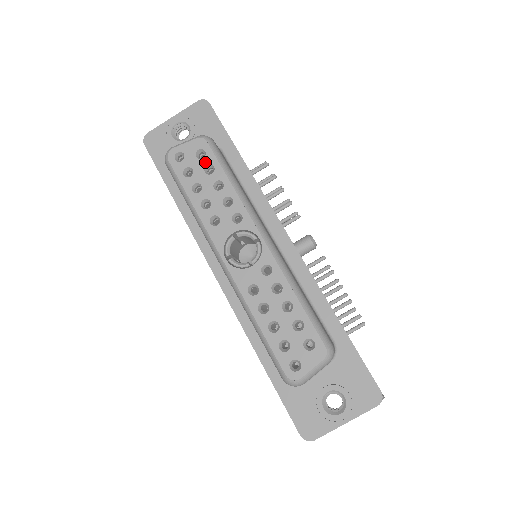
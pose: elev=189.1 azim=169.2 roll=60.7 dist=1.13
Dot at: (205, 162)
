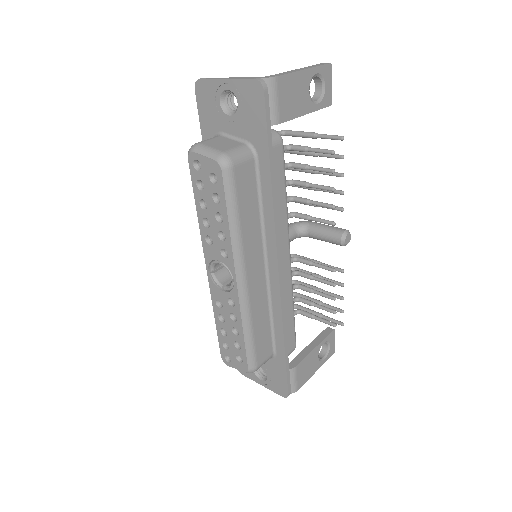
Dot at: (215, 189)
